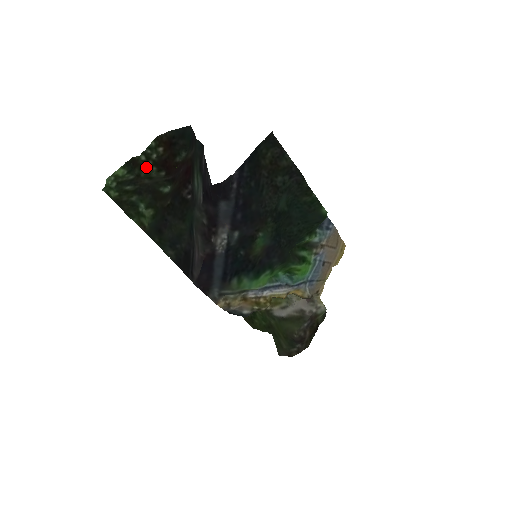
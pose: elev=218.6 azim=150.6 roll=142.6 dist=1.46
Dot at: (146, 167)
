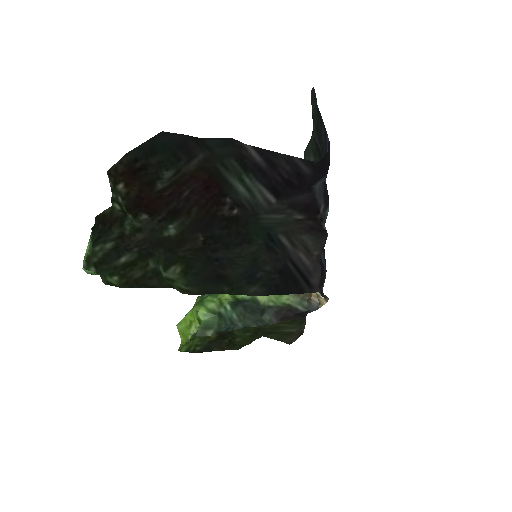
Dot at: (126, 218)
